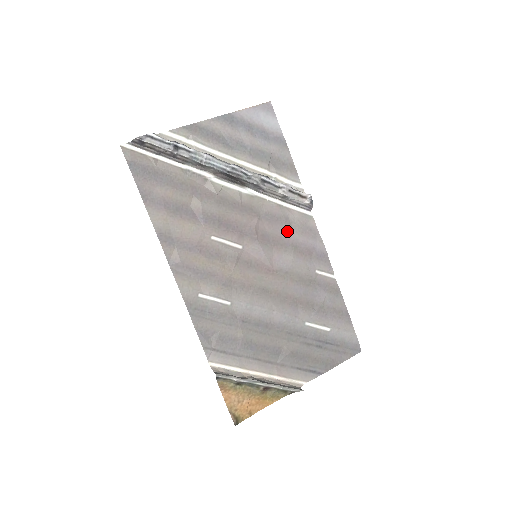
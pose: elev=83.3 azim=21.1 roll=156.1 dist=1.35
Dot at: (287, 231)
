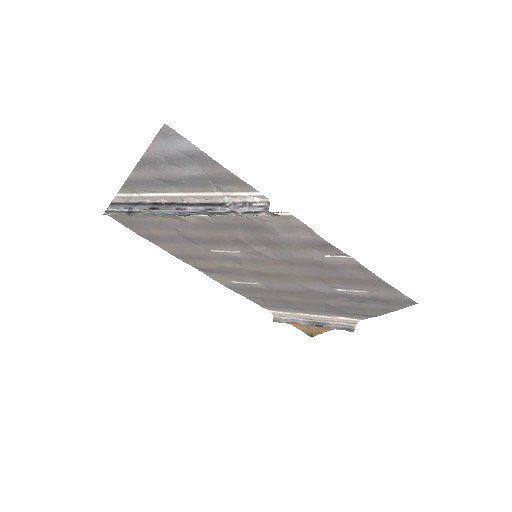
Dot at: (272, 234)
